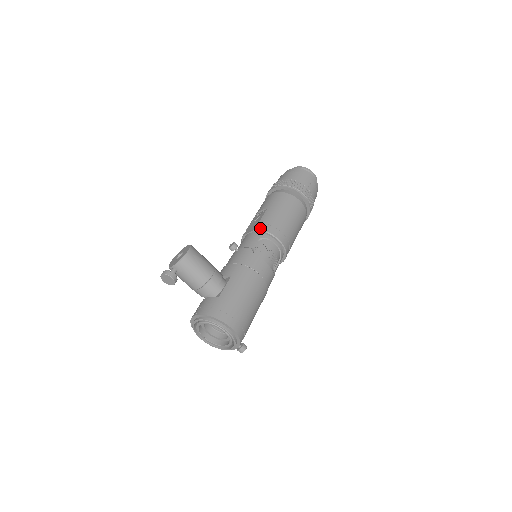
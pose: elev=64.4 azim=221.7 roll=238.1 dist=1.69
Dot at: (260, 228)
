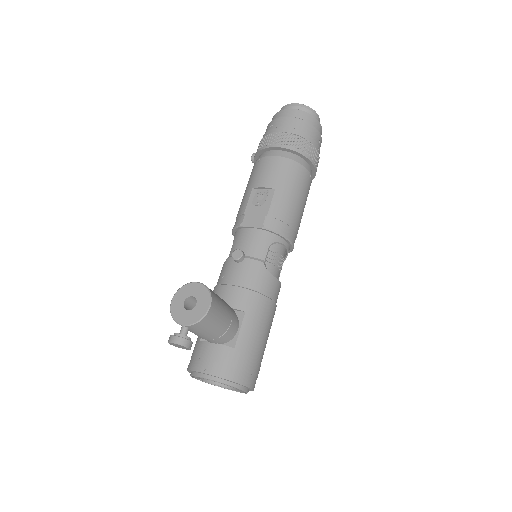
Dot at: (272, 227)
